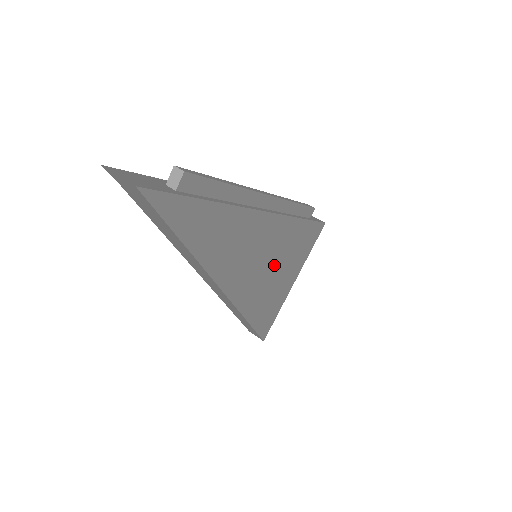
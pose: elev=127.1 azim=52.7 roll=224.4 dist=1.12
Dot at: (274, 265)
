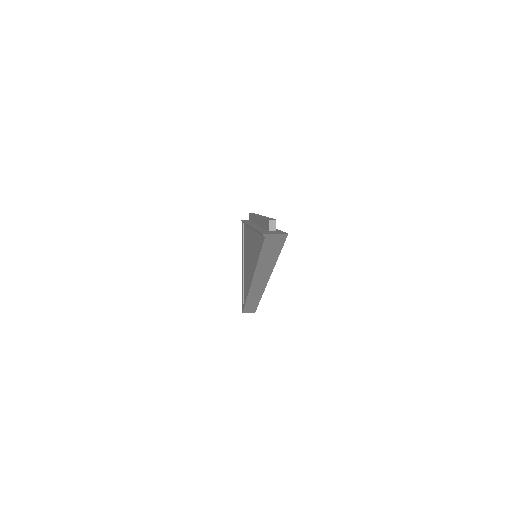
Dot at: occluded
